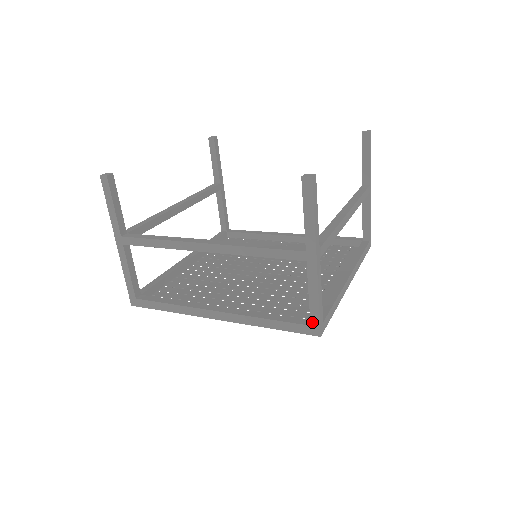
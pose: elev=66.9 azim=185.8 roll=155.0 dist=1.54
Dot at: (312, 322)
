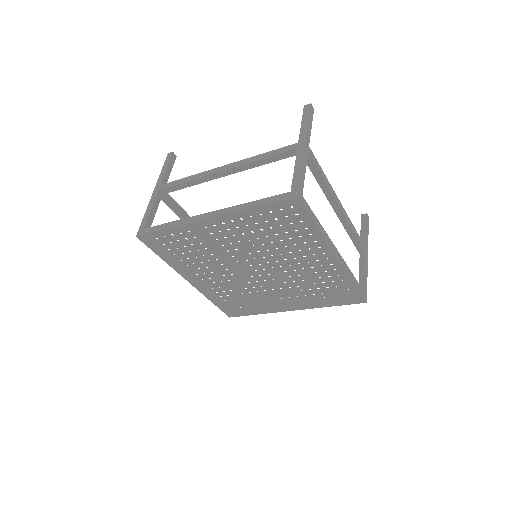
Dot at: (292, 188)
